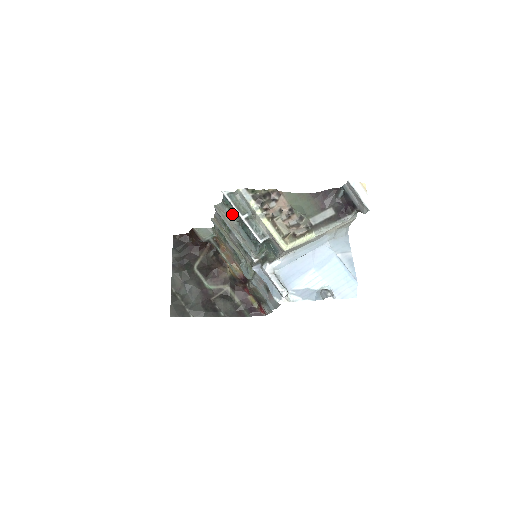
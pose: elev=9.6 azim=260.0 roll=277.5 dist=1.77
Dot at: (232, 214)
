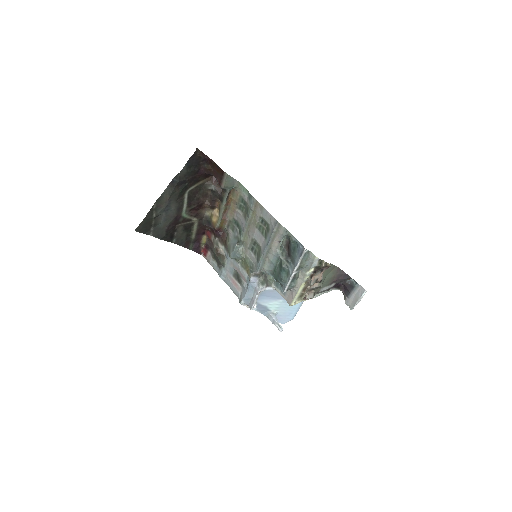
Dot at: occluded
